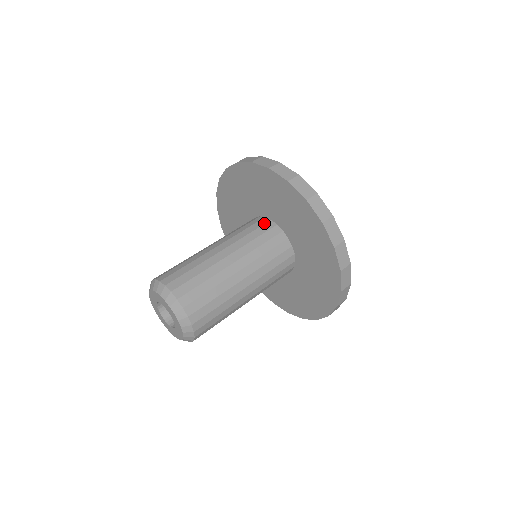
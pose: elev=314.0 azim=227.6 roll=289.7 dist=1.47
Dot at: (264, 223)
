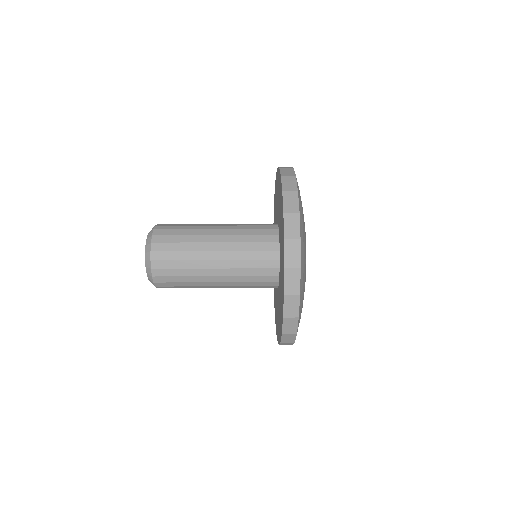
Dot at: (270, 228)
